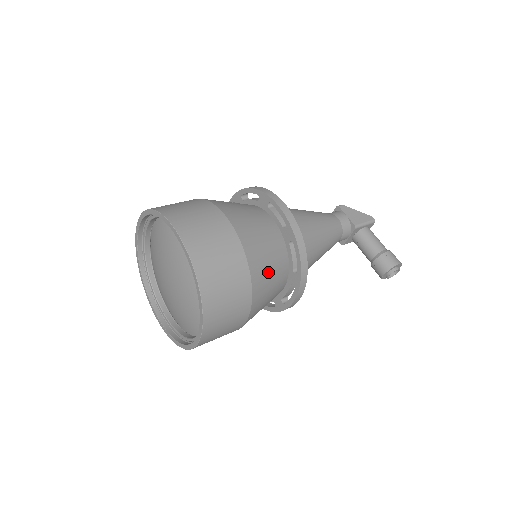
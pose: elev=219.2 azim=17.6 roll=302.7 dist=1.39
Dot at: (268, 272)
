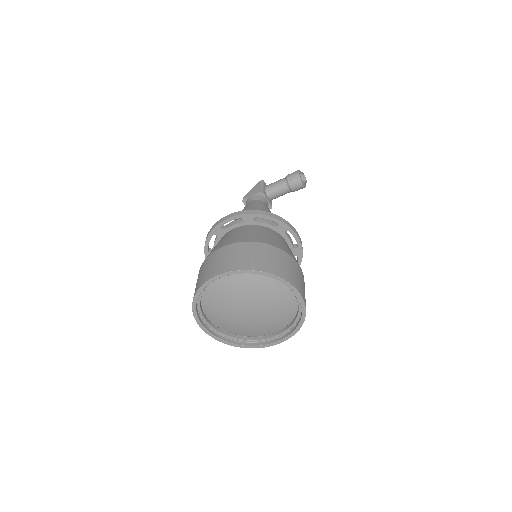
Dot at: (269, 237)
